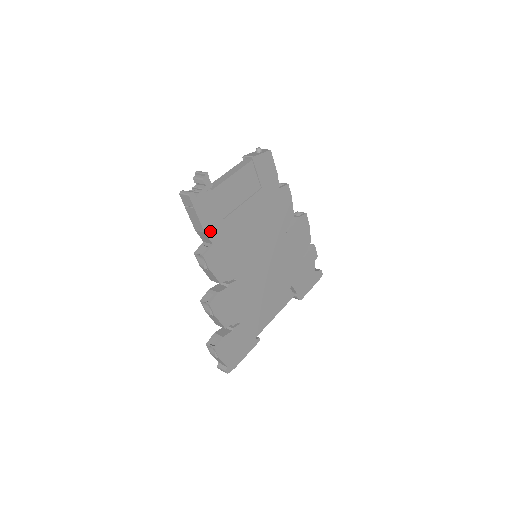
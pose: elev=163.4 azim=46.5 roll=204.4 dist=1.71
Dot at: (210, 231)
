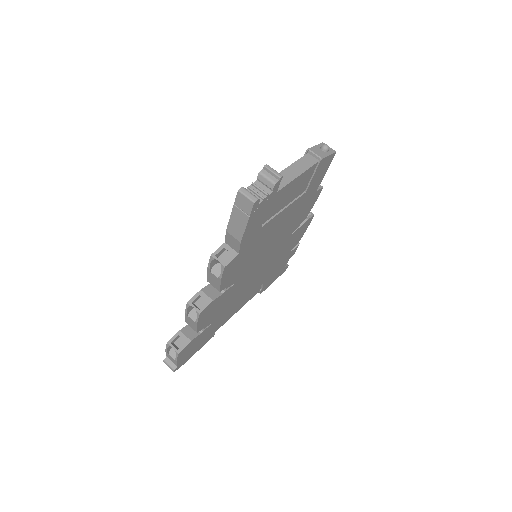
Dot at: (245, 240)
